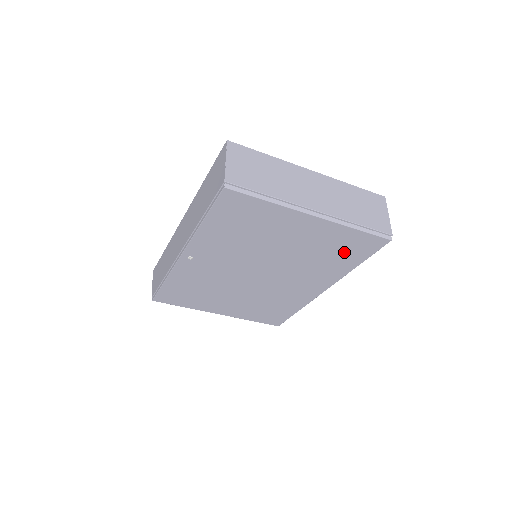
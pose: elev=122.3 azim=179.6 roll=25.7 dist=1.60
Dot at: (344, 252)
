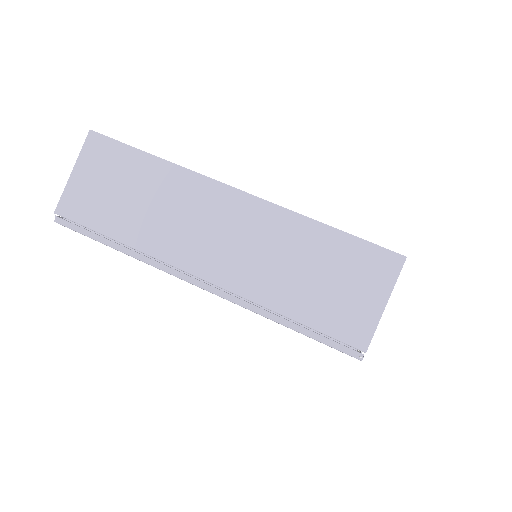
Dot at: occluded
